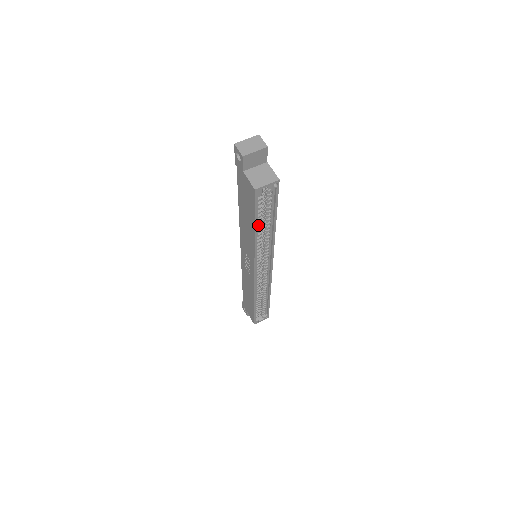
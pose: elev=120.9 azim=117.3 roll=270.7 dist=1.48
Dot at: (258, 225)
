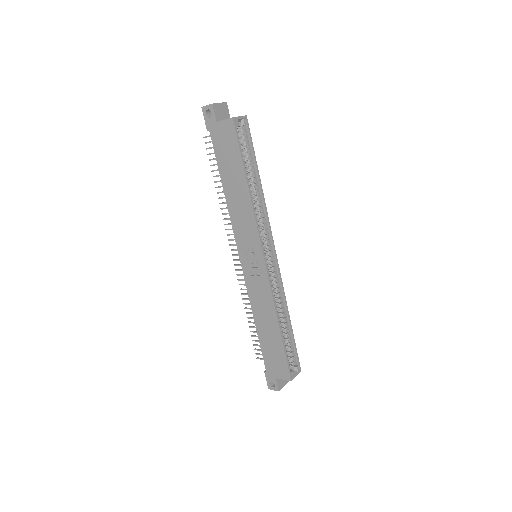
Dot at: (246, 176)
